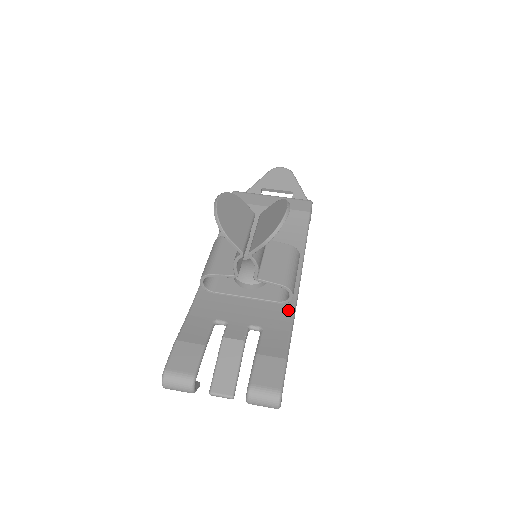
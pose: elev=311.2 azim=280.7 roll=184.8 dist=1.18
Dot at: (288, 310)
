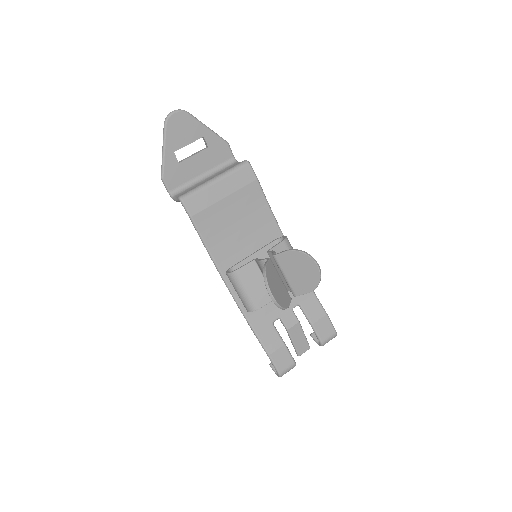
Dot at: occluded
